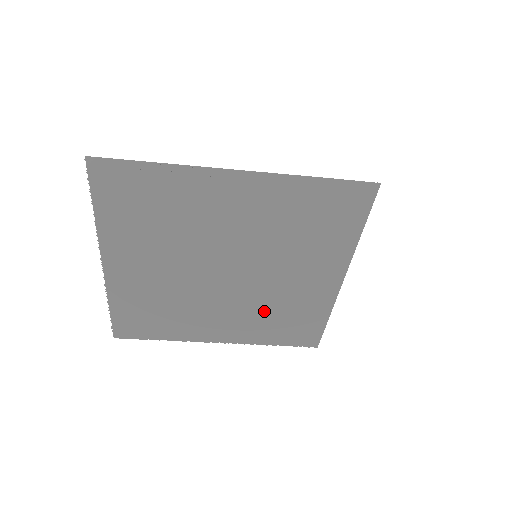
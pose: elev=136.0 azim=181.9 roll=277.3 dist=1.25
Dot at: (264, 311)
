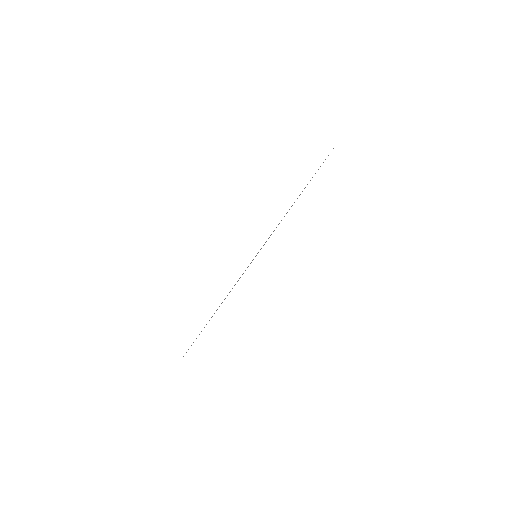
Dot at: occluded
